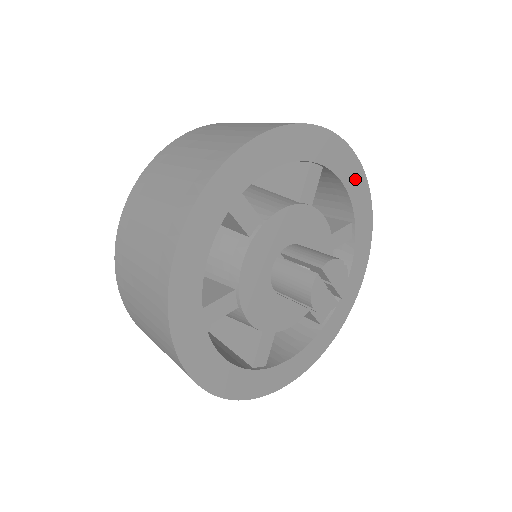
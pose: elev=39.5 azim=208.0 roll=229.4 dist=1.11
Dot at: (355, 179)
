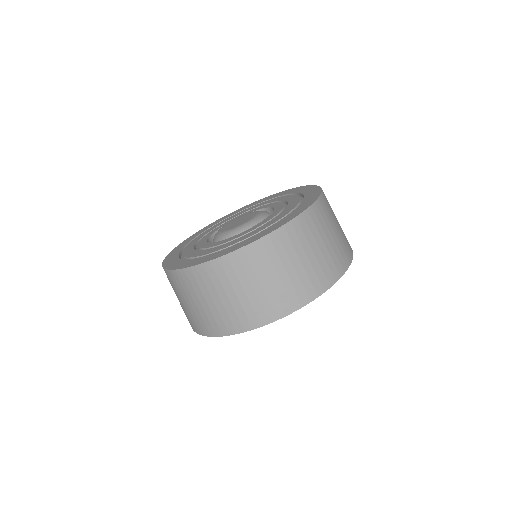
Dot at: occluded
